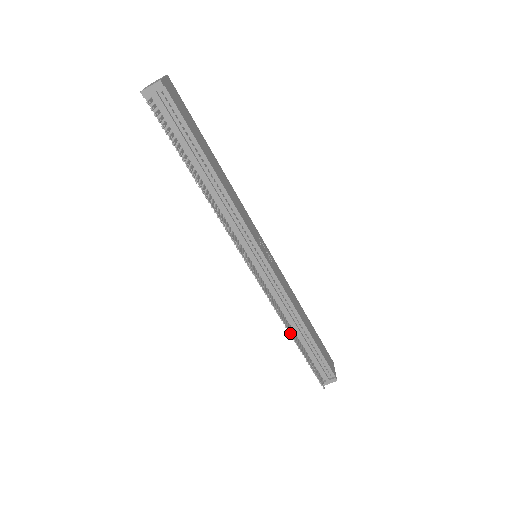
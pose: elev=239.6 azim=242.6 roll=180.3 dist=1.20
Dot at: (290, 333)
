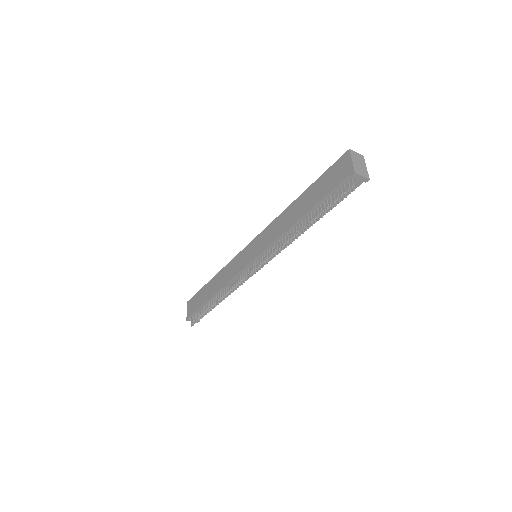
Dot at: occluded
